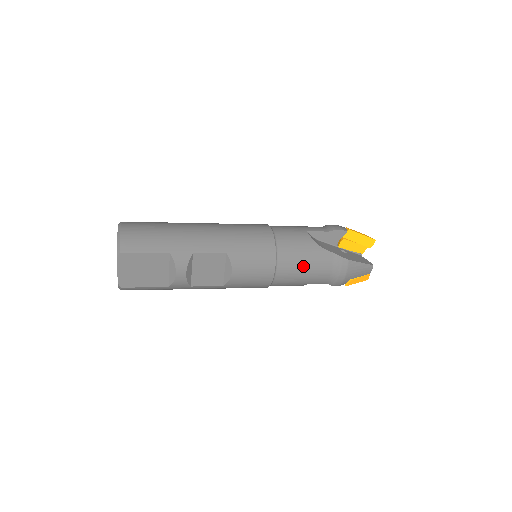
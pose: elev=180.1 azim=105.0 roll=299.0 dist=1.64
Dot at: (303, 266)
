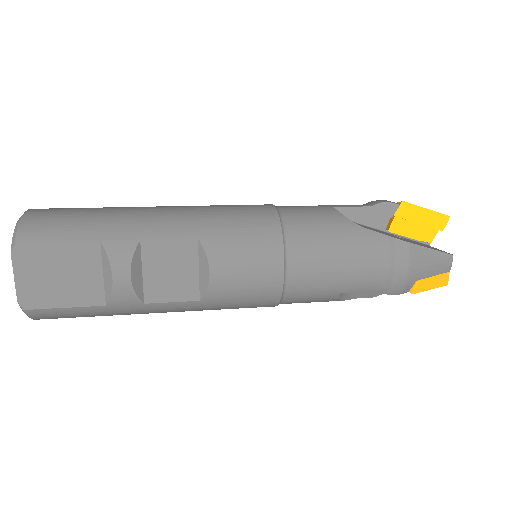
Dot at: (332, 257)
